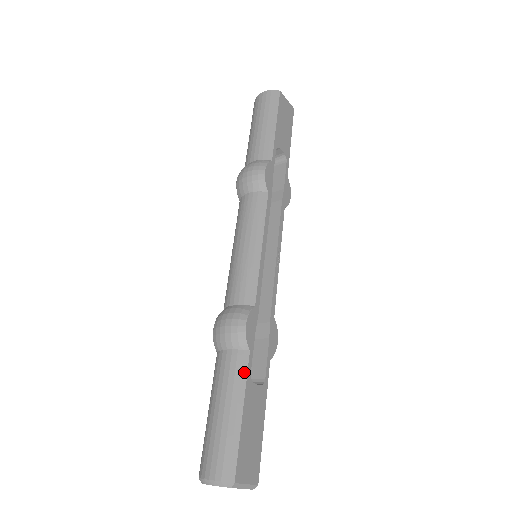
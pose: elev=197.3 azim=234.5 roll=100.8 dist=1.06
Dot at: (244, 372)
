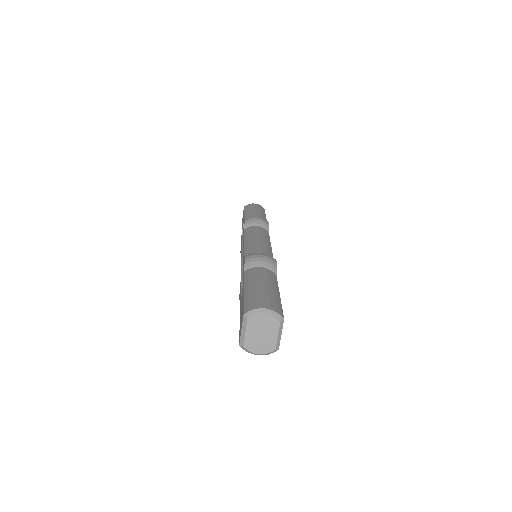
Dot at: (276, 280)
